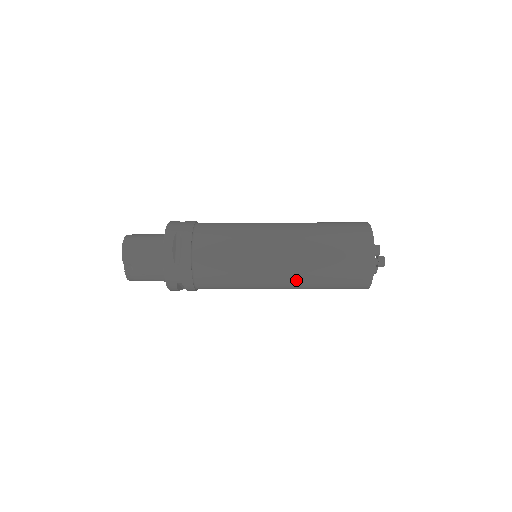
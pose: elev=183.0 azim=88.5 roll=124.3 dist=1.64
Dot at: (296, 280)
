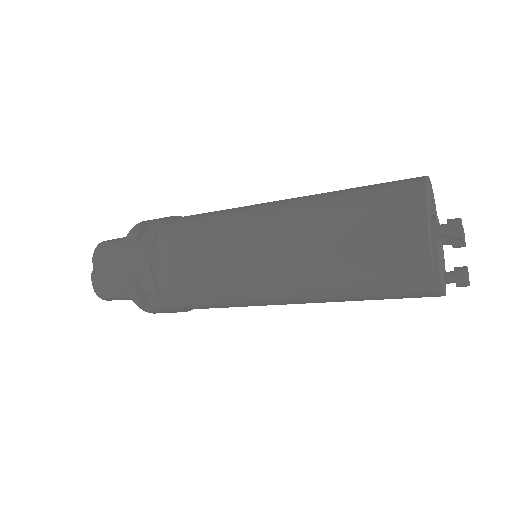
Dot at: (291, 252)
